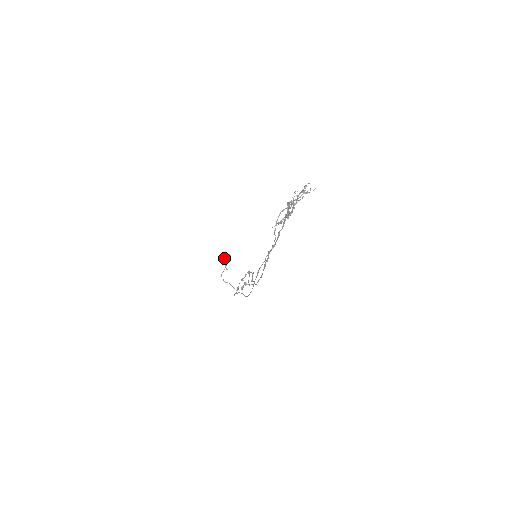
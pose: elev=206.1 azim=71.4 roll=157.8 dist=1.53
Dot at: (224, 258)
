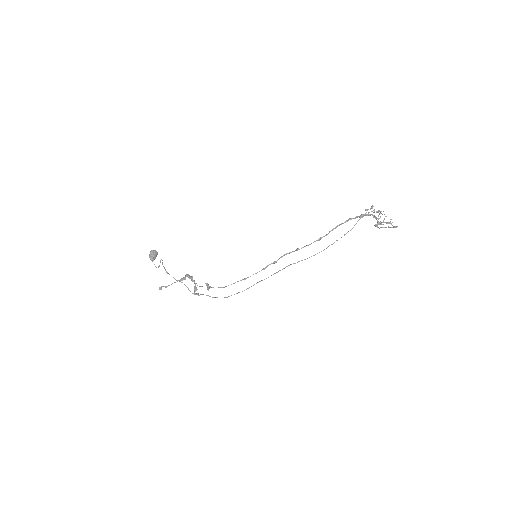
Dot at: (154, 253)
